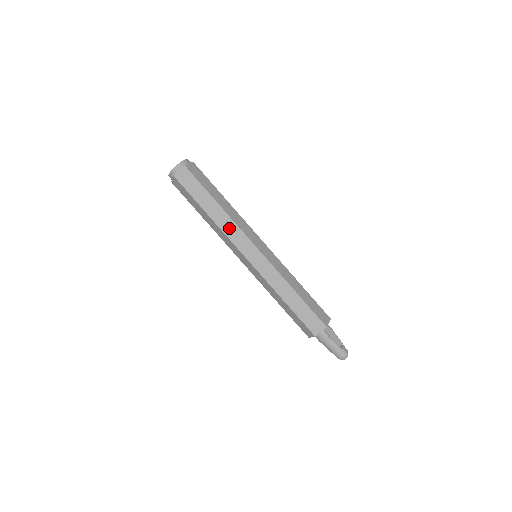
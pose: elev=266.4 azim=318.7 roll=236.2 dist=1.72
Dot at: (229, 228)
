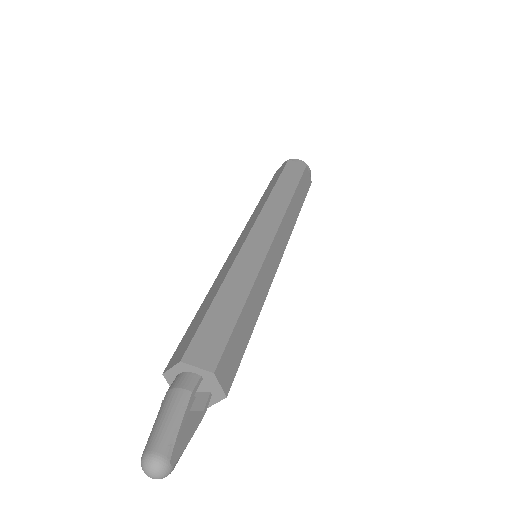
Dot at: (275, 207)
